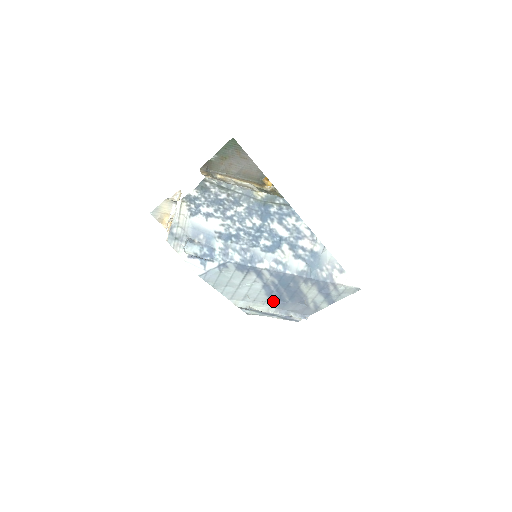
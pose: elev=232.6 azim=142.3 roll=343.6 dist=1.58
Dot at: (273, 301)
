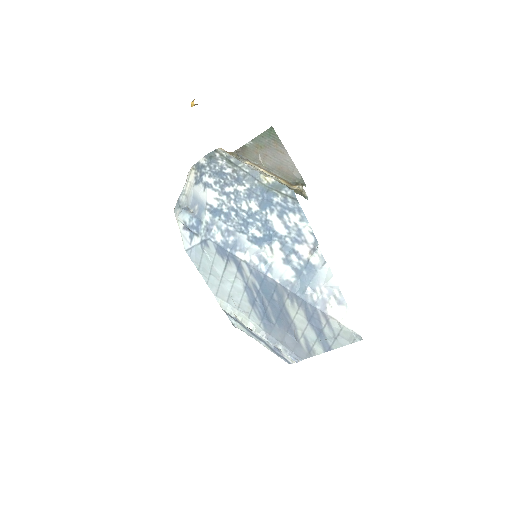
Dot at: (258, 316)
